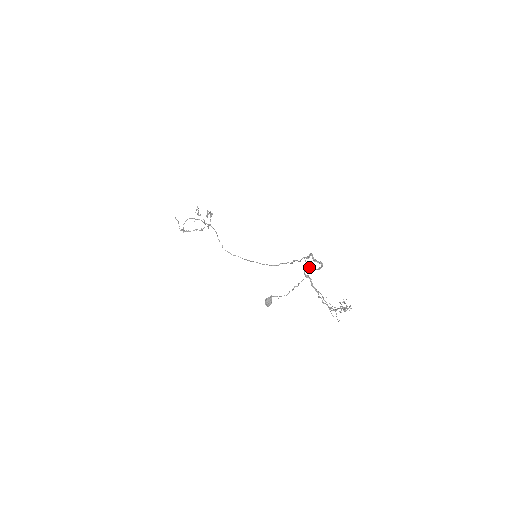
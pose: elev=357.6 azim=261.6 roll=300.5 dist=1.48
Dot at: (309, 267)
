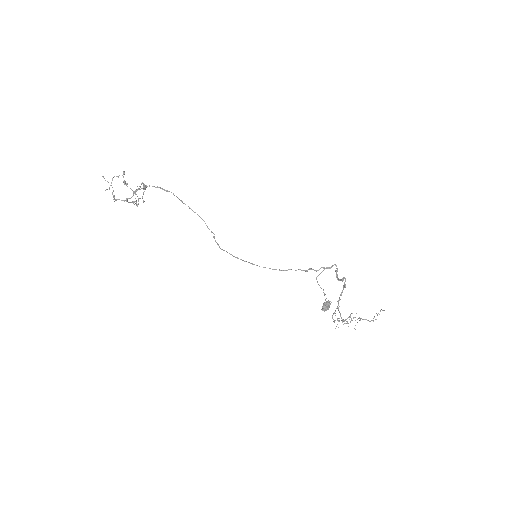
Dot at: (344, 277)
